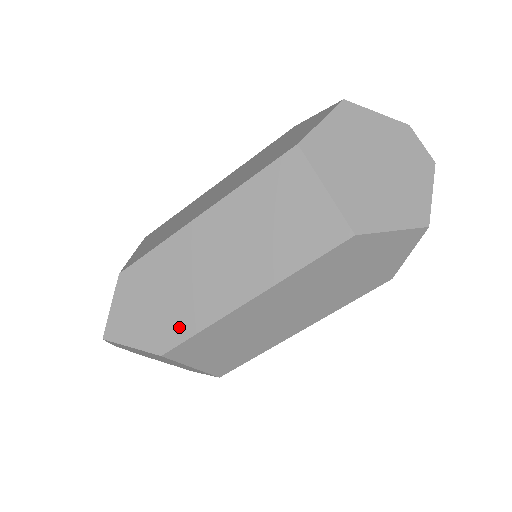
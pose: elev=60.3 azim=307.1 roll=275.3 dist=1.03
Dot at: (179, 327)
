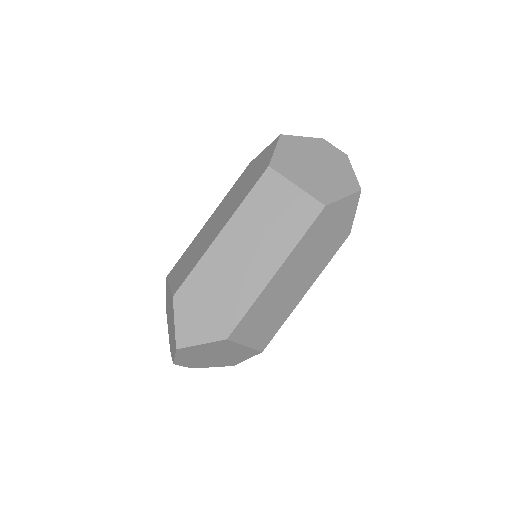
Dot at: (233, 313)
